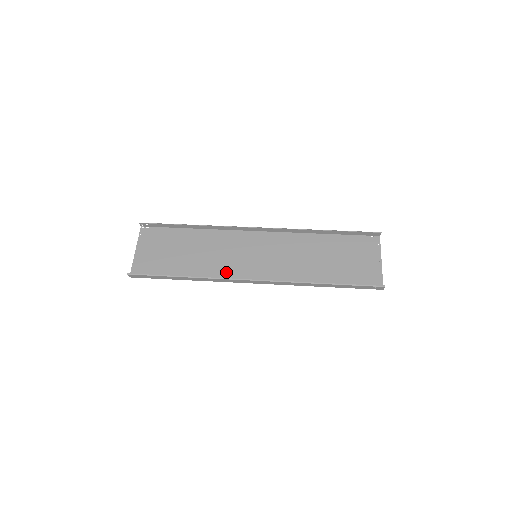
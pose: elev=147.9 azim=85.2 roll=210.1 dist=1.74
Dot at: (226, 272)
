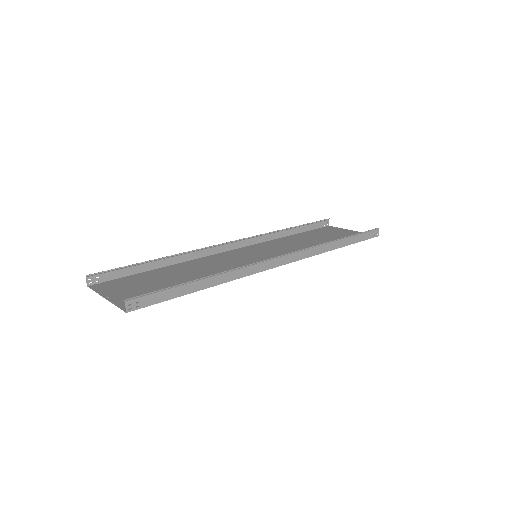
Dot at: occluded
